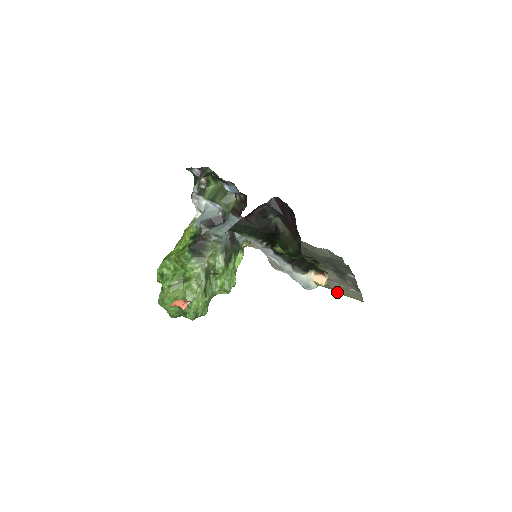
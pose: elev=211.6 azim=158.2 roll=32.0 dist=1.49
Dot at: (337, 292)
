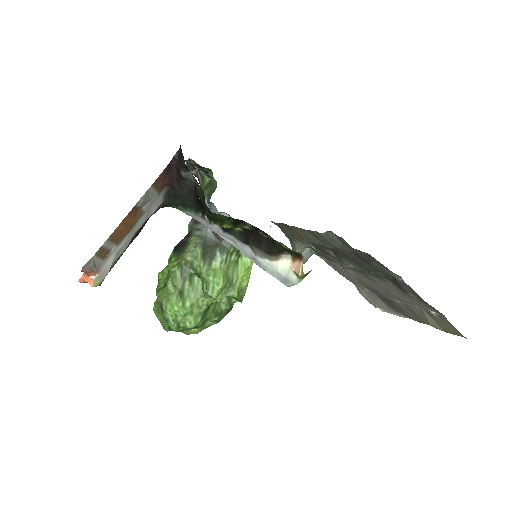
Dot at: occluded
